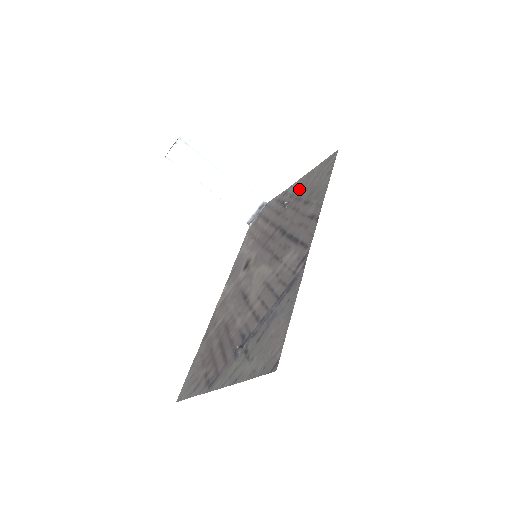
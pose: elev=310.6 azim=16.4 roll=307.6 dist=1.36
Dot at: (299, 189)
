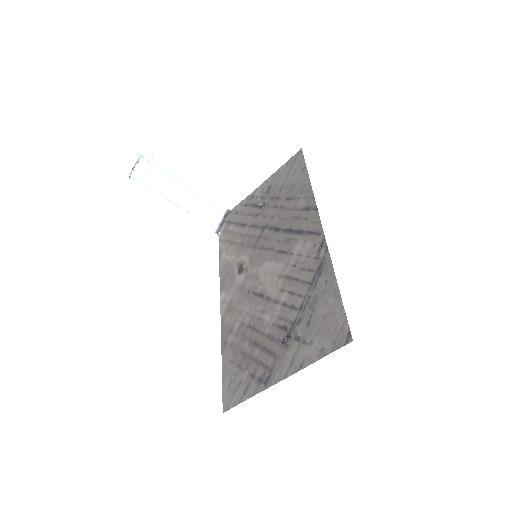
Dot at: (270, 190)
